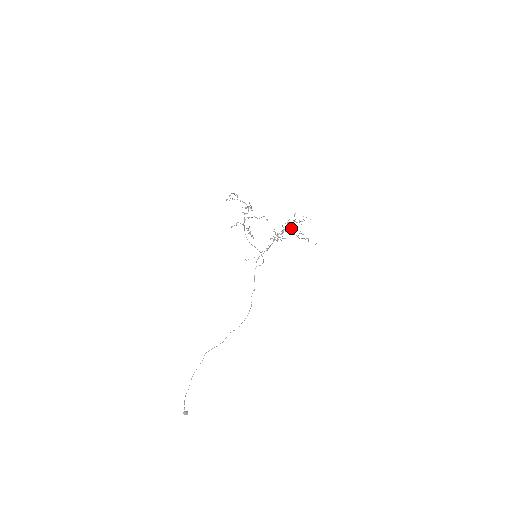
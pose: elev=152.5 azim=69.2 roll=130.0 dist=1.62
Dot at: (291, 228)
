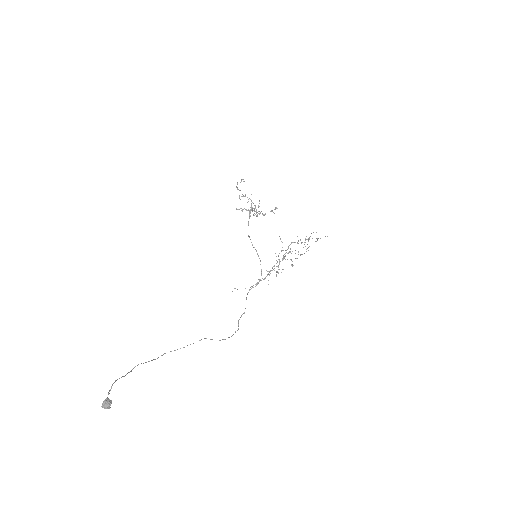
Dot at: occluded
